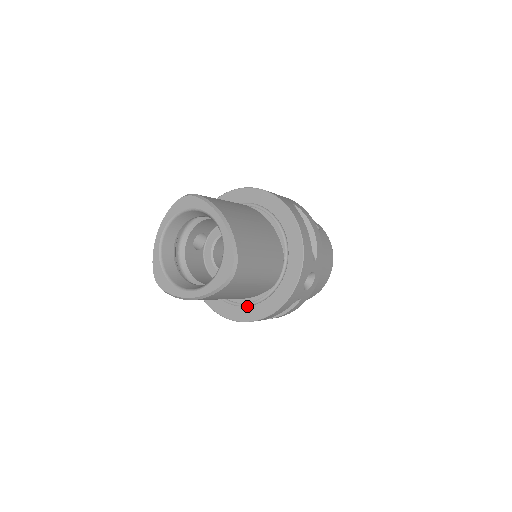
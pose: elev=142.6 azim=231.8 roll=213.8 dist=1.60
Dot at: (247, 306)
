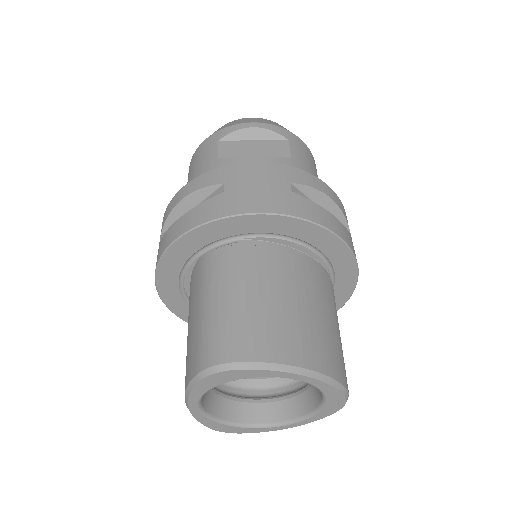
Dot at: occluded
